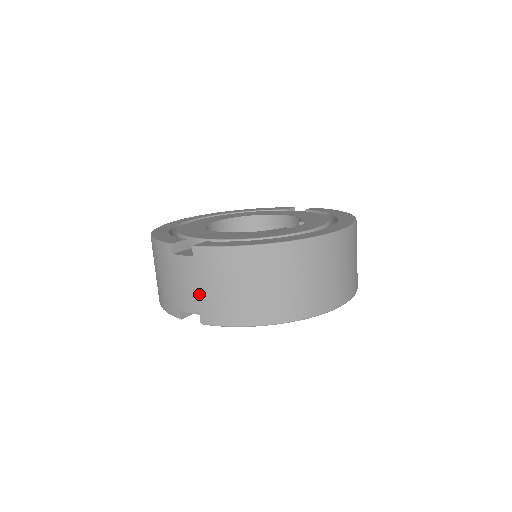
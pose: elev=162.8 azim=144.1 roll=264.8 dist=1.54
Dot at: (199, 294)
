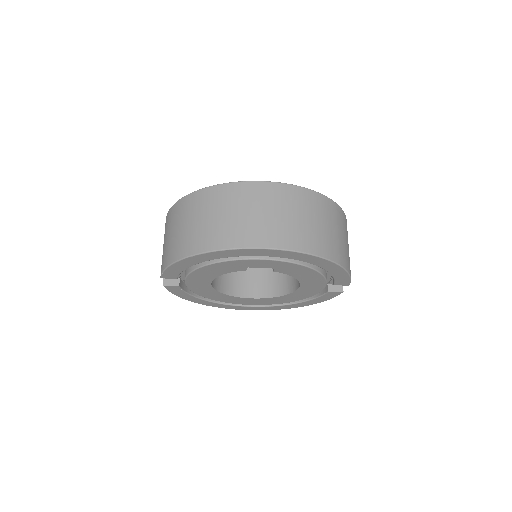
Dot at: occluded
